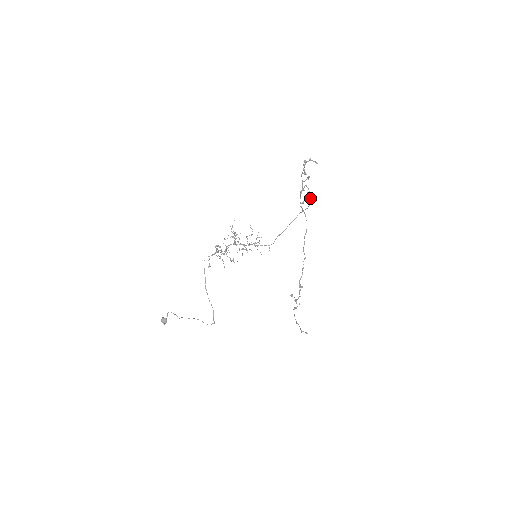
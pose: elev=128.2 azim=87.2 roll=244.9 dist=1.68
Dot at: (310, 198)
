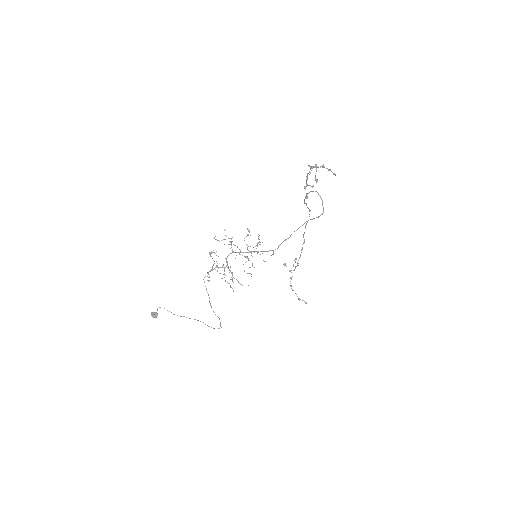
Dot at: (323, 207)
